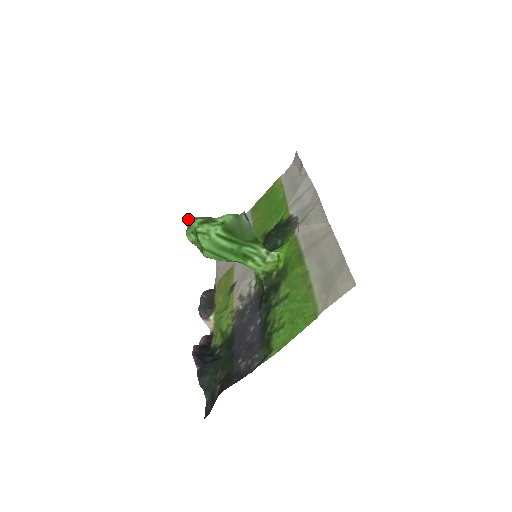
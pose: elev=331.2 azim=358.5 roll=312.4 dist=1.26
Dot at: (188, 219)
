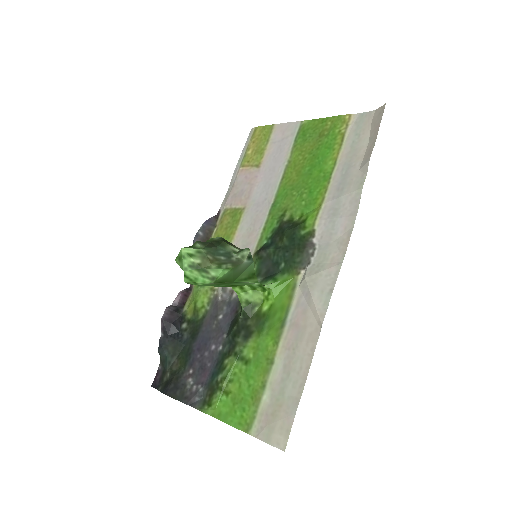
Dot at: (181, 249)
